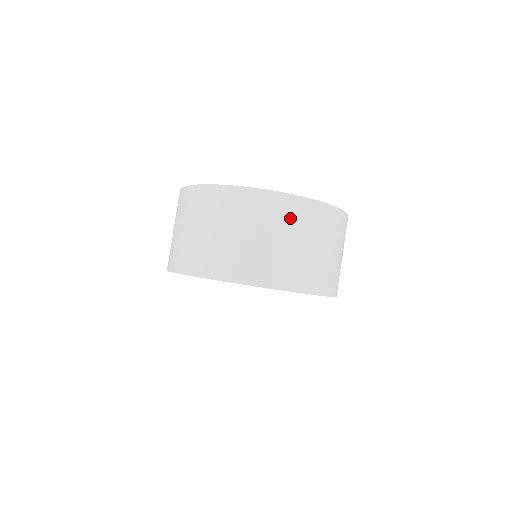
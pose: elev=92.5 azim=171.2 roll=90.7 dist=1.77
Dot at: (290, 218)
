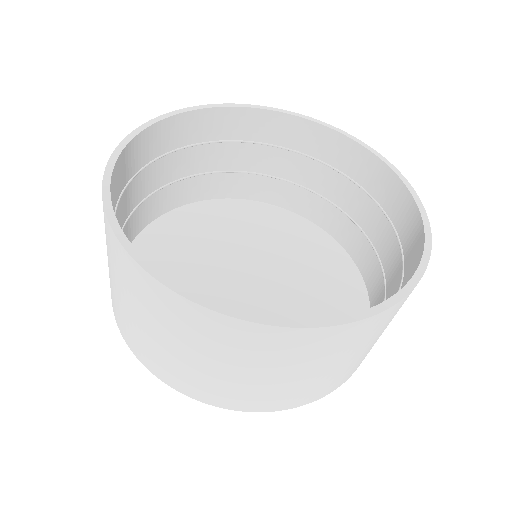
Dot at: occluded
